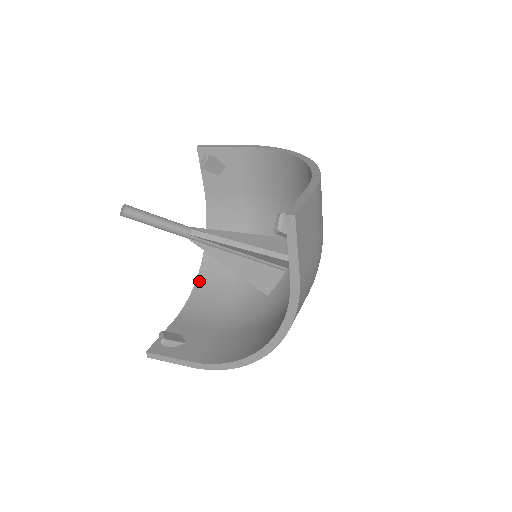
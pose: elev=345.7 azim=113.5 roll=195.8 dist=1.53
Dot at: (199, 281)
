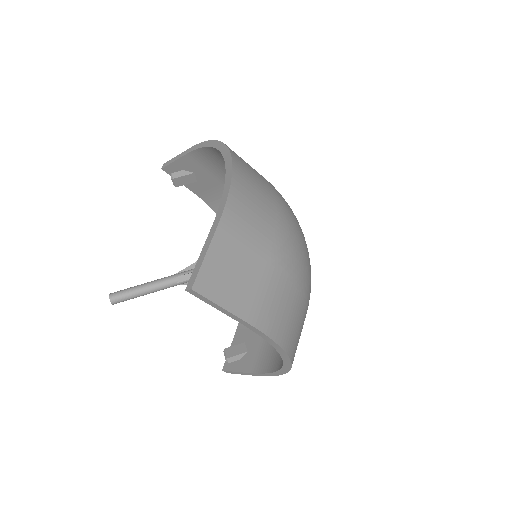
Dot at: occluded
